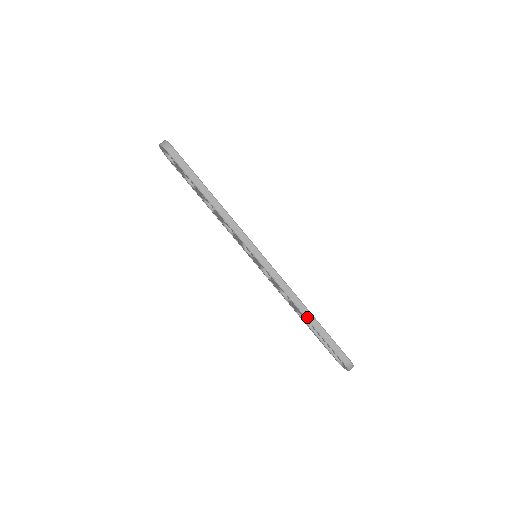
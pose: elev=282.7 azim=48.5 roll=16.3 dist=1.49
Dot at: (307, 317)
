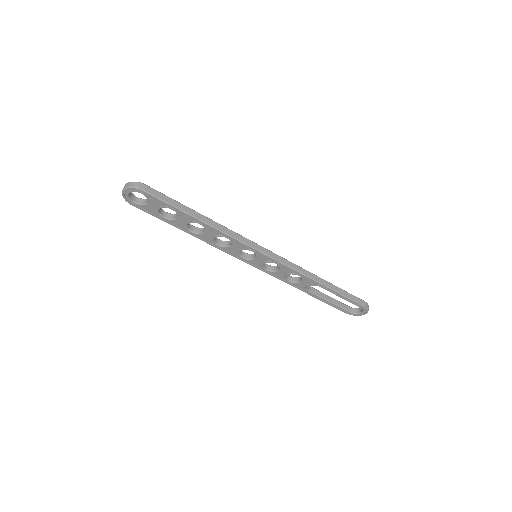
Dot at: (323, 284)
